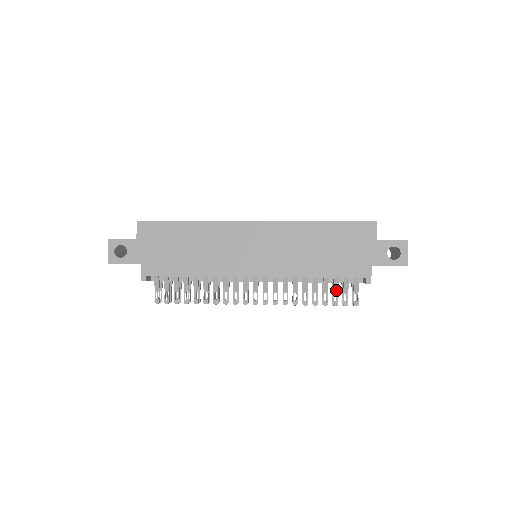
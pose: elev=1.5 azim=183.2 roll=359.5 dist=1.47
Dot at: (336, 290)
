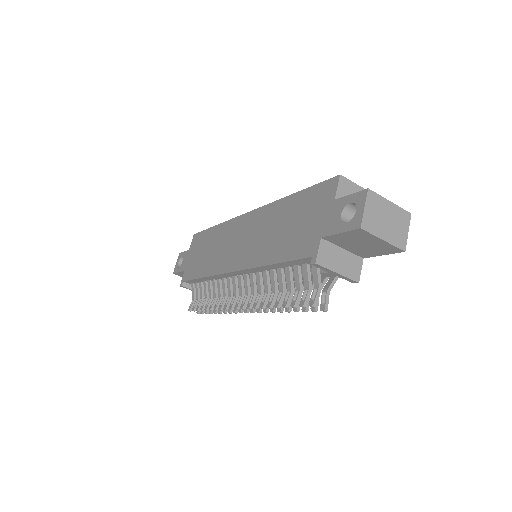
Dot at: (298, 285)
